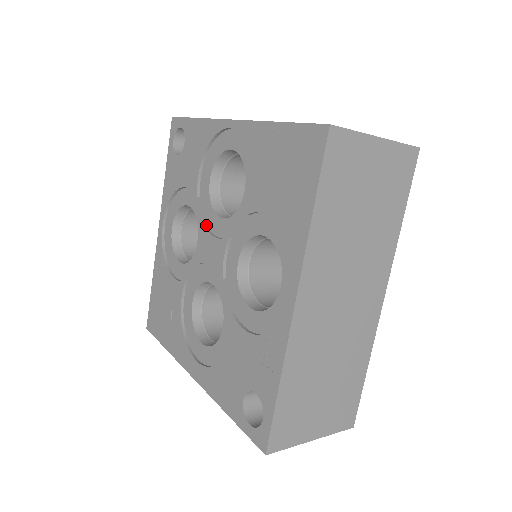
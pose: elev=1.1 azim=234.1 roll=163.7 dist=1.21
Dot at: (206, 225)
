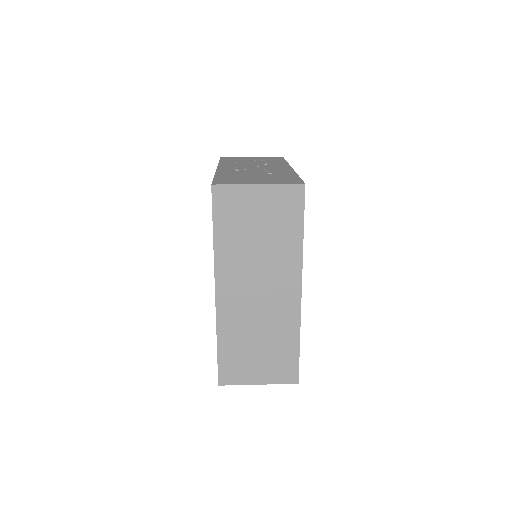
Dot at: occluded
